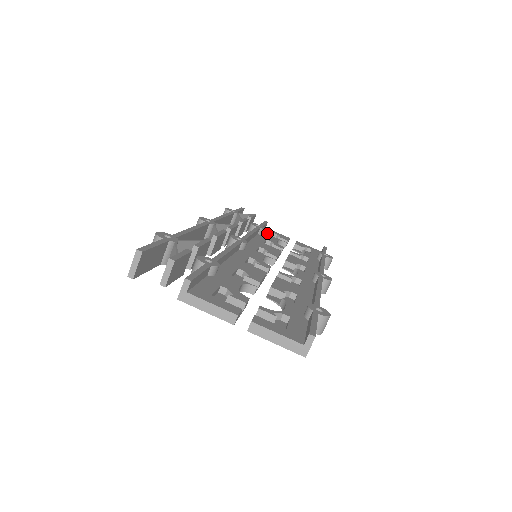
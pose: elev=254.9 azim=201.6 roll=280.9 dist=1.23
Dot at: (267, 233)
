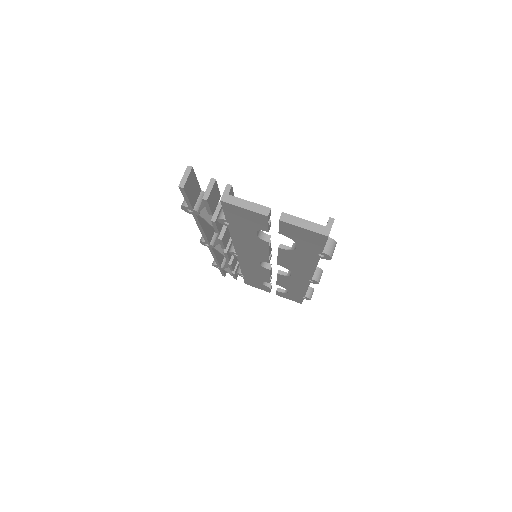
Dot at: occluded
